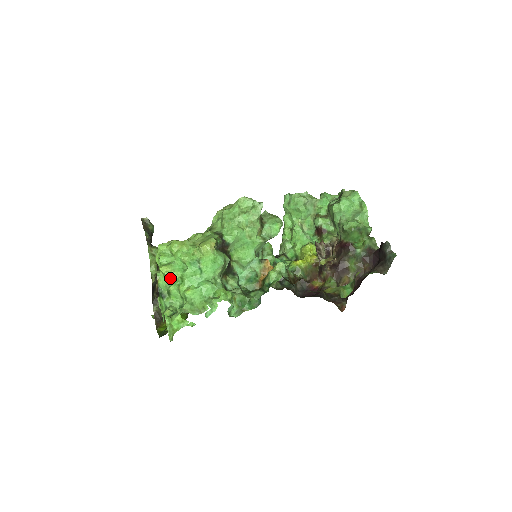
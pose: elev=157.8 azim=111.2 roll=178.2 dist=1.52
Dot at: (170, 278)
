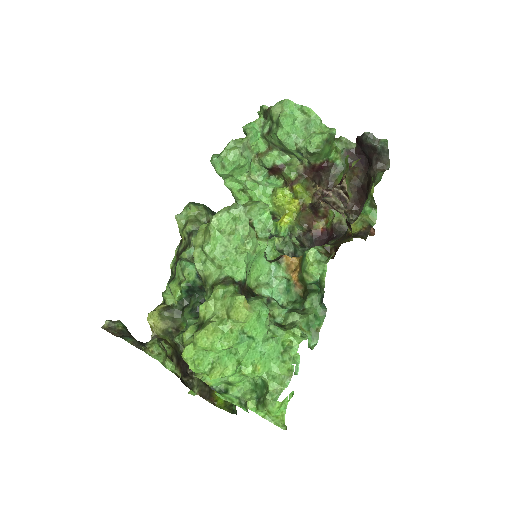
Dot at: (229, 376)
